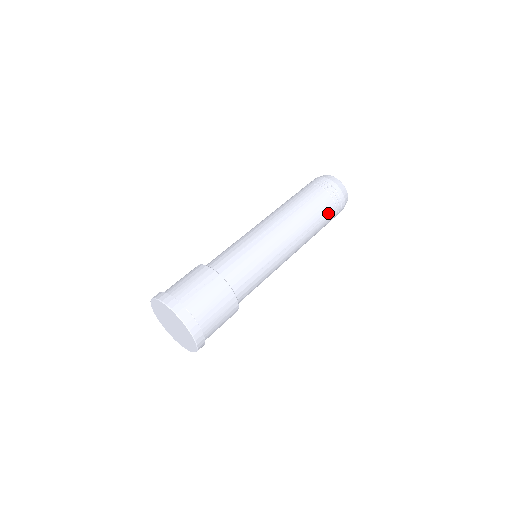
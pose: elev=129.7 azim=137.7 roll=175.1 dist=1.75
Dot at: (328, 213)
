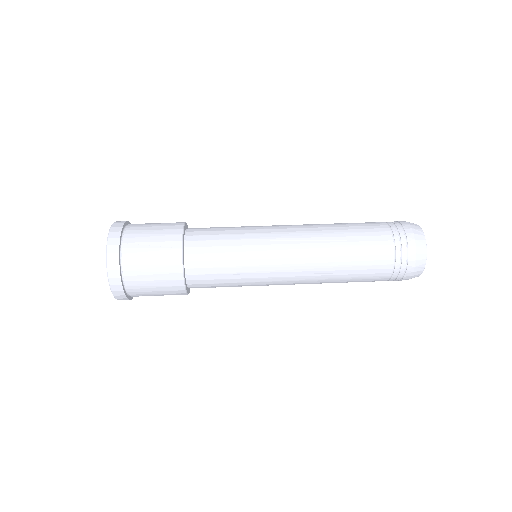
Dot at: (375, 271)
